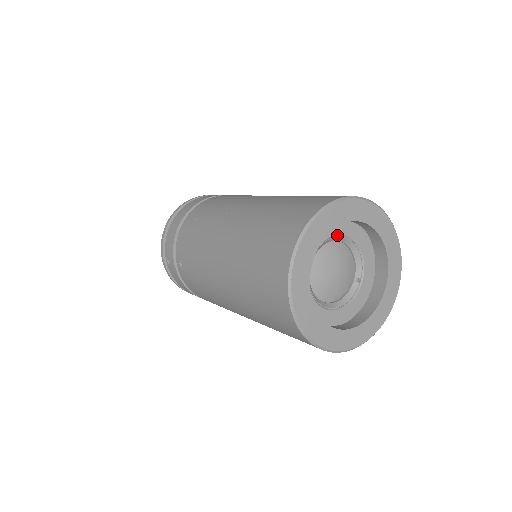
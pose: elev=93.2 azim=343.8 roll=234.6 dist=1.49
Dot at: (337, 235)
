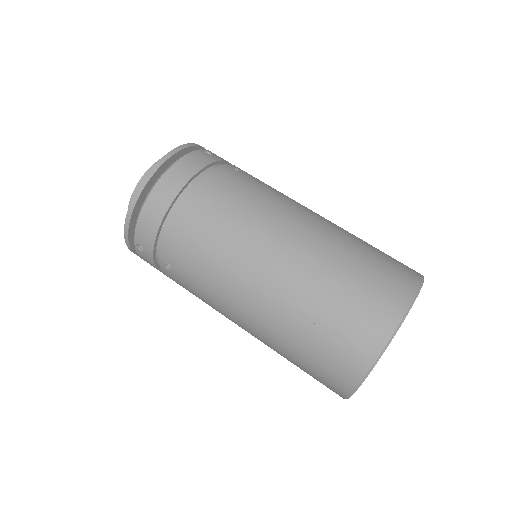
Dot at: occluded
